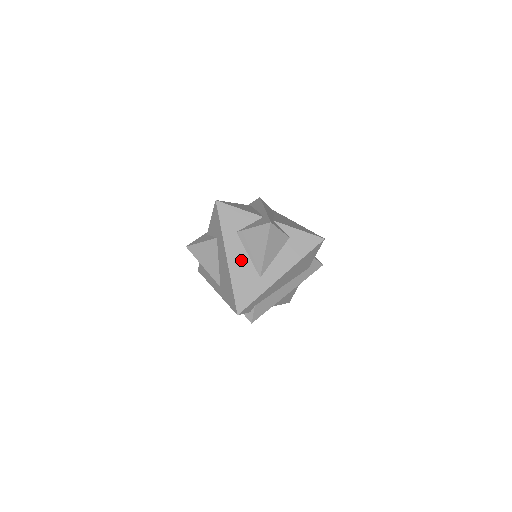
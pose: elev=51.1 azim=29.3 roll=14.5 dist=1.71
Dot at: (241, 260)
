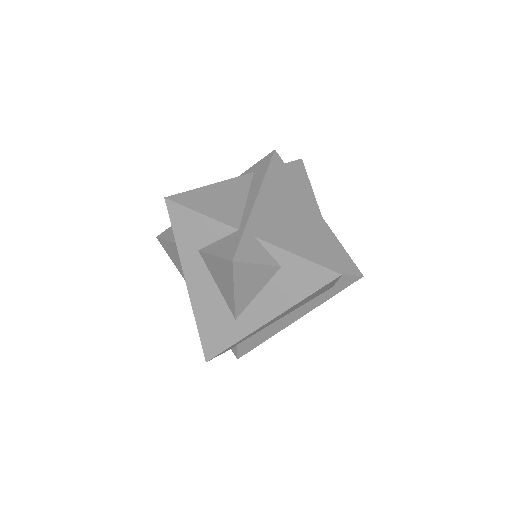
Dot at: (207, 292)
